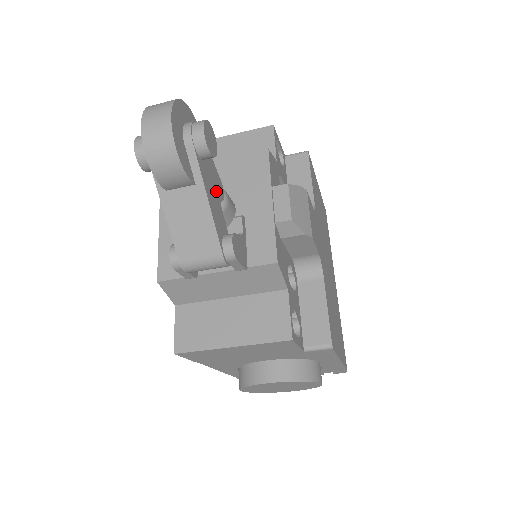
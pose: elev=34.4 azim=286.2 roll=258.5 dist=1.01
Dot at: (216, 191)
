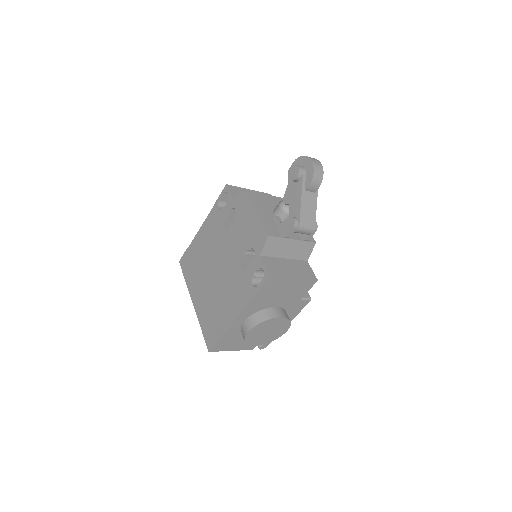
Dot at: occluded
